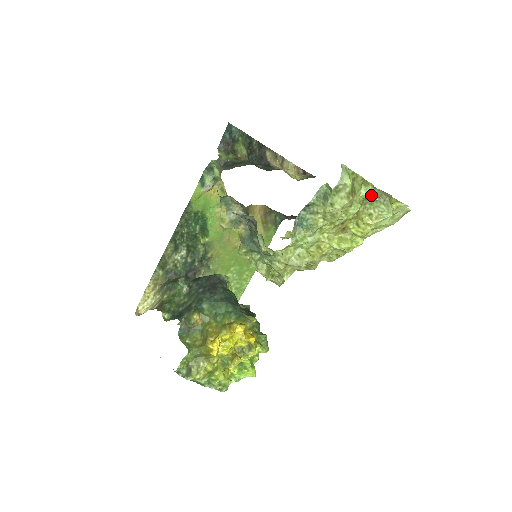
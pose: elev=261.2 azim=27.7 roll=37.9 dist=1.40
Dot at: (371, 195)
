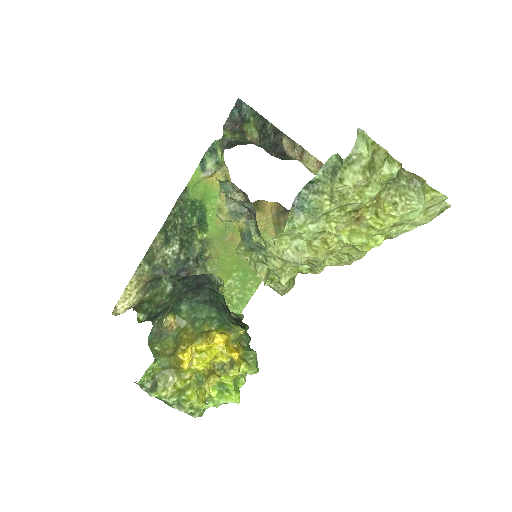
Dot at: (397, 178)
